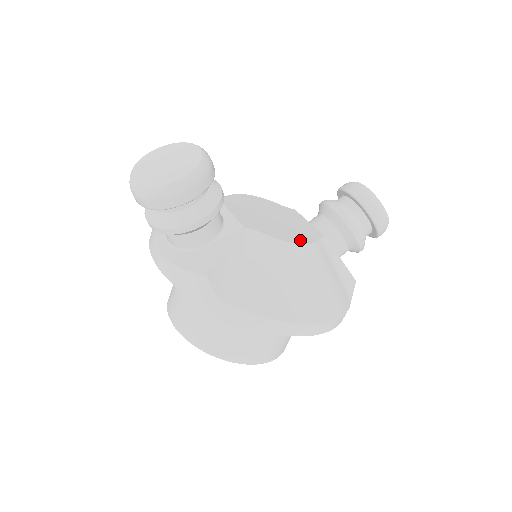
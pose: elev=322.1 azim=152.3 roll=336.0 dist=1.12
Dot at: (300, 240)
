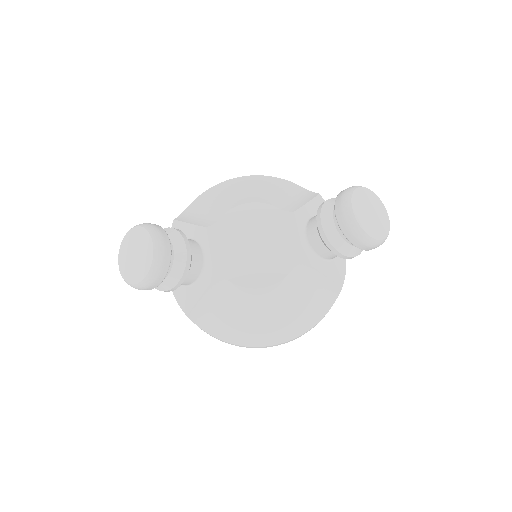
Dot at: (267, 280)
